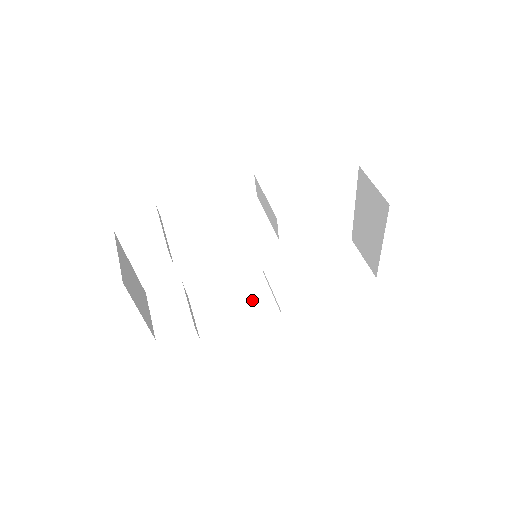
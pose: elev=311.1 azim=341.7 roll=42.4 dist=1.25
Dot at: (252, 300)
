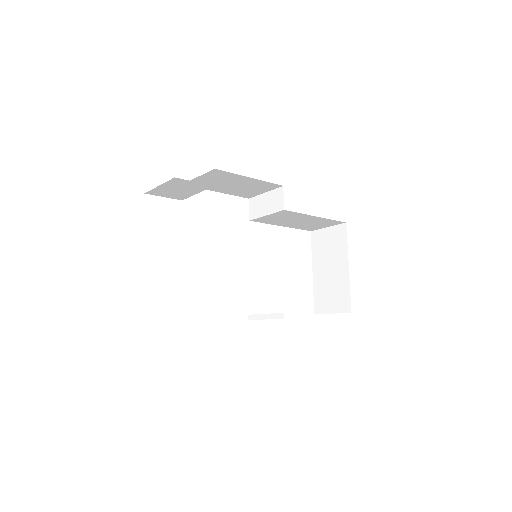
Dot at: occluded
